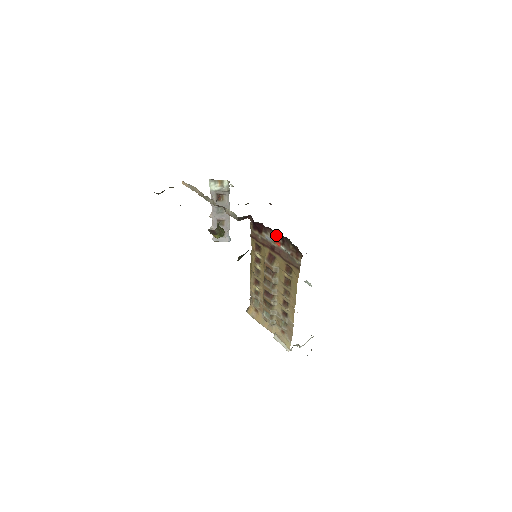
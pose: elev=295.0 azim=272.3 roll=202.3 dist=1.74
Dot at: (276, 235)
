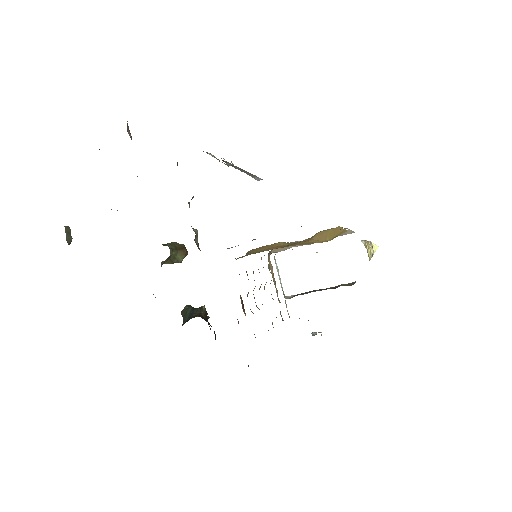
Dot at: occluded
